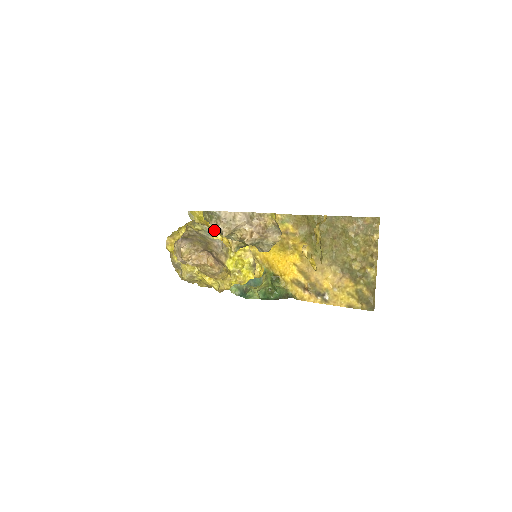
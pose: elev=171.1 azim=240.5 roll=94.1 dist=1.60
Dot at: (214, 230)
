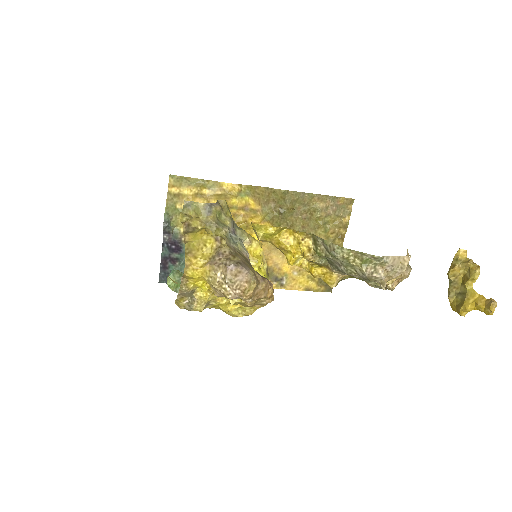
Dot at: (312, 260)
